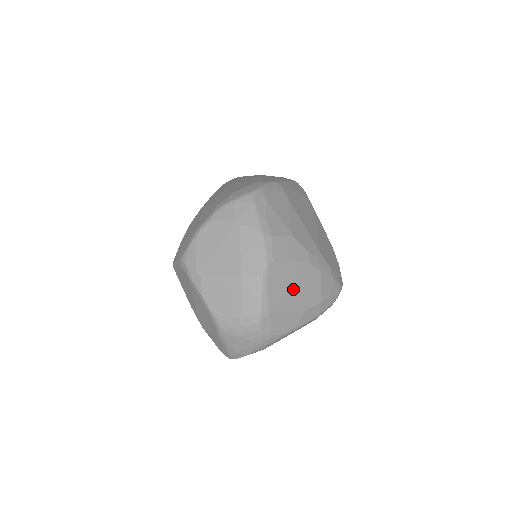
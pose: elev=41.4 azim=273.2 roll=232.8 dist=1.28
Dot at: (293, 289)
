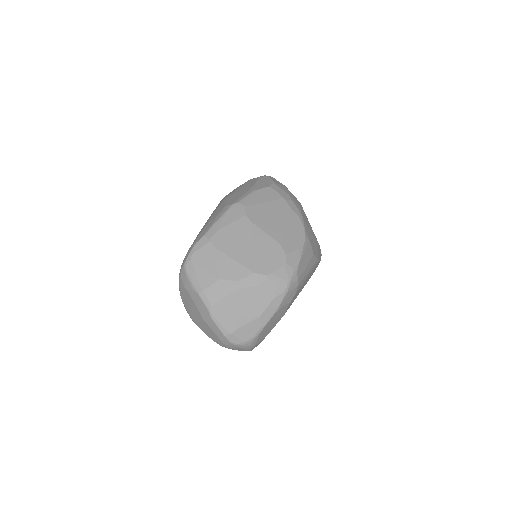
Dot at: (239, 311)
